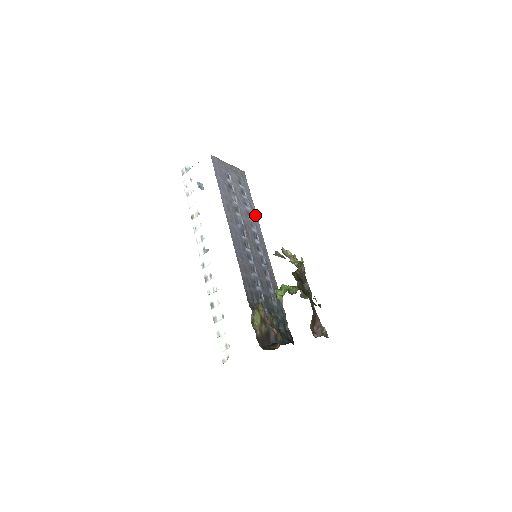
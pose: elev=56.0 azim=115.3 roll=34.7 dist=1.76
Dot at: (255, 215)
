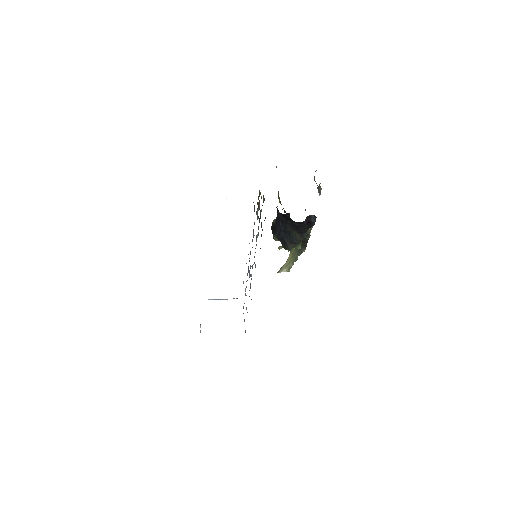
Dot at: occluded
